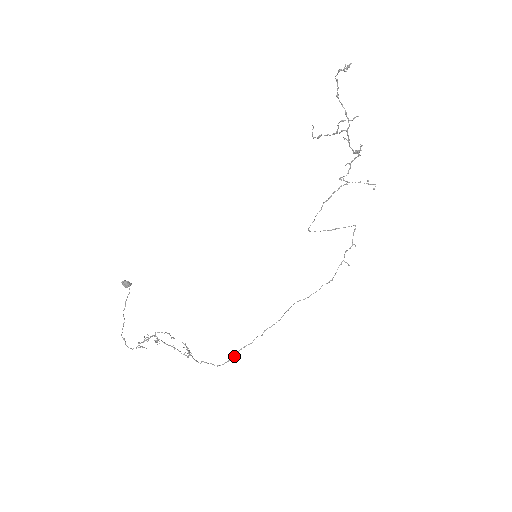
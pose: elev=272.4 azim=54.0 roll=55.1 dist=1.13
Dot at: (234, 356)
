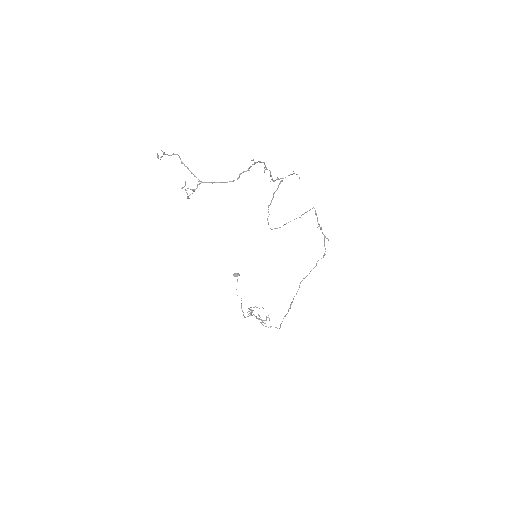
Dot at: (281, 323)
